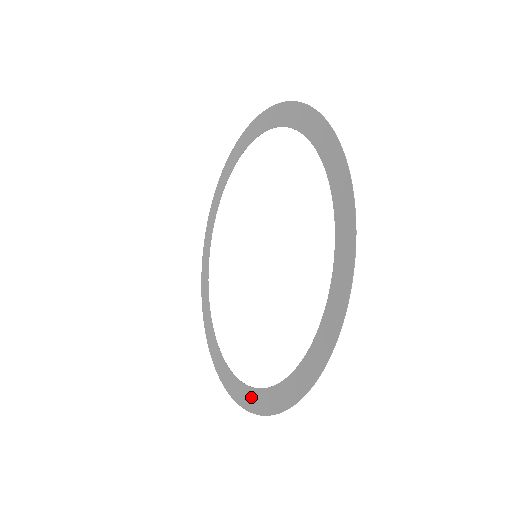
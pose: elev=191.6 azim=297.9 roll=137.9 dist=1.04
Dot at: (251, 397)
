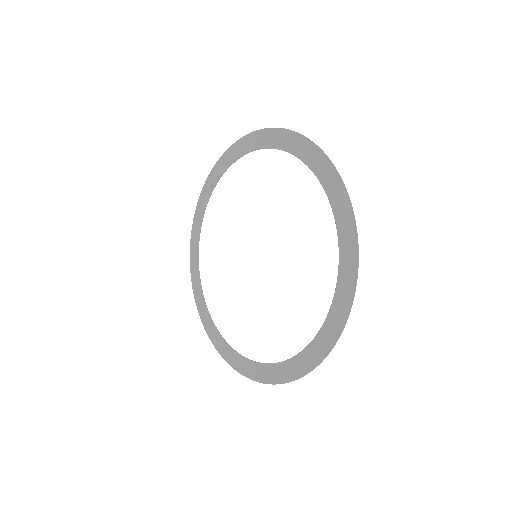
Dot at: (313, 352)
